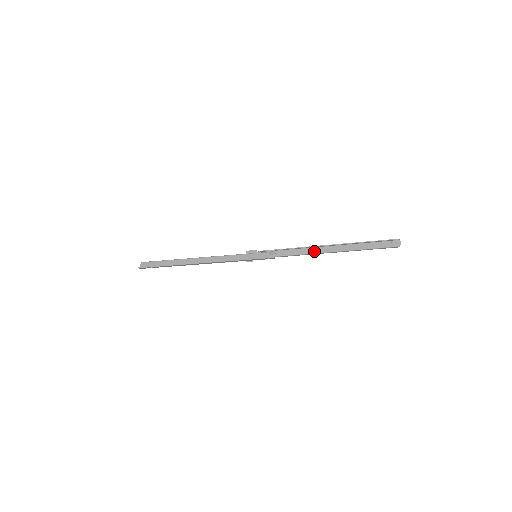
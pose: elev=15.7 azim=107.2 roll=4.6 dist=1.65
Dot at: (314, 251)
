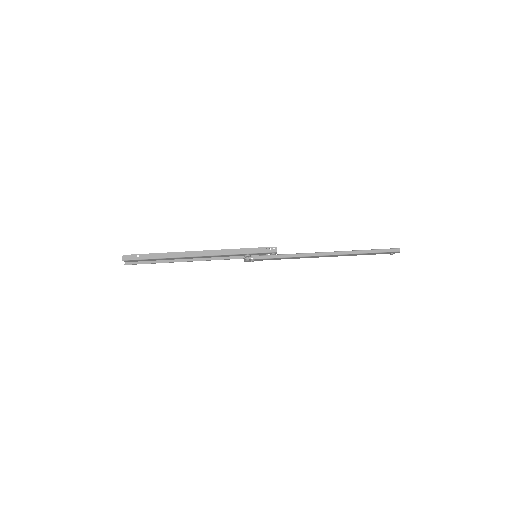
Dot at: (316, 256)
